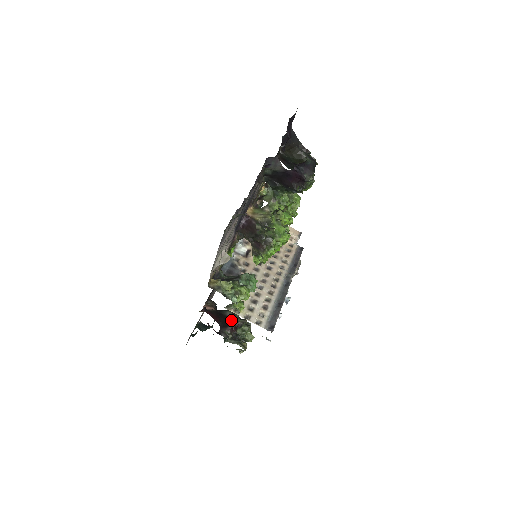
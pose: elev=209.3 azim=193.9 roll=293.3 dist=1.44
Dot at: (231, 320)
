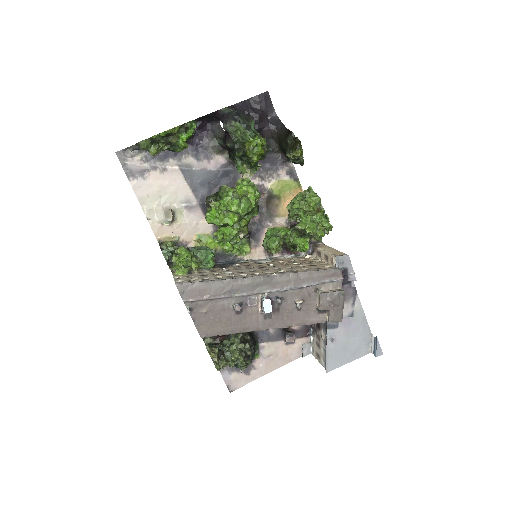
Dot at: occluded
